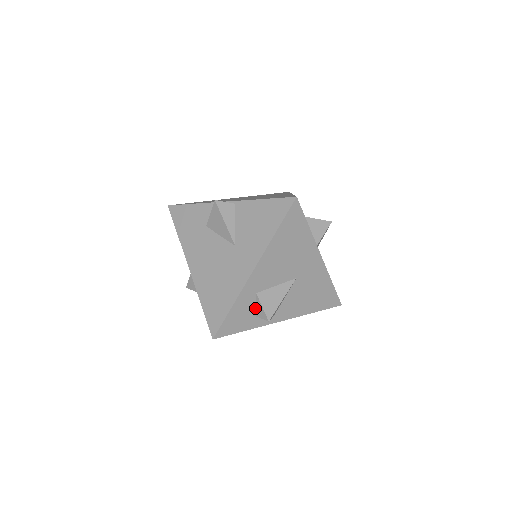
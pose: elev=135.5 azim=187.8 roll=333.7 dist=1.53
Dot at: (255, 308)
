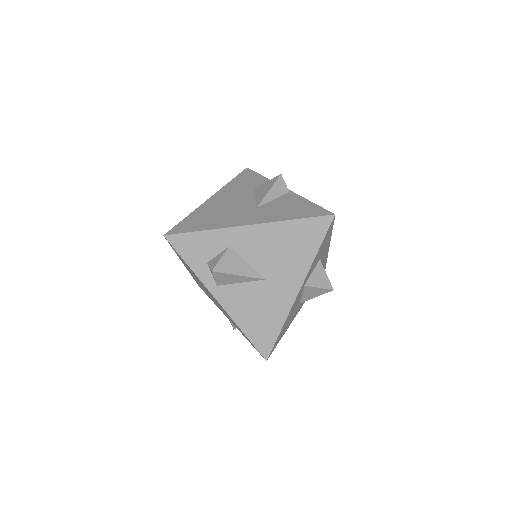
Dot at: (215, 257)
